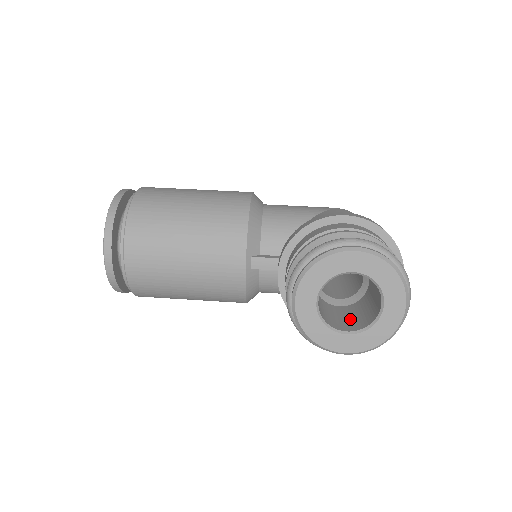
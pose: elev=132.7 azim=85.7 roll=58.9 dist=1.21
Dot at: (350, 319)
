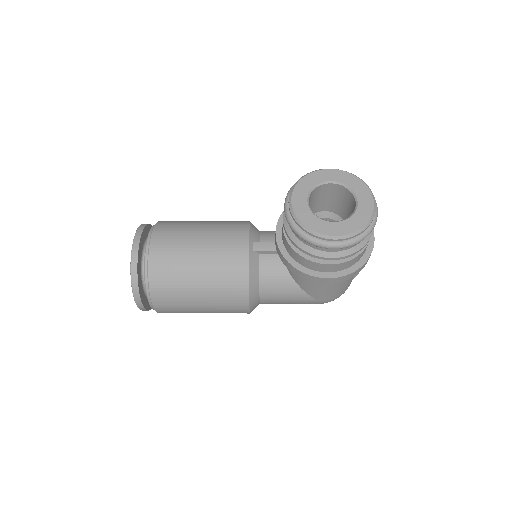
Dot at: occluded
